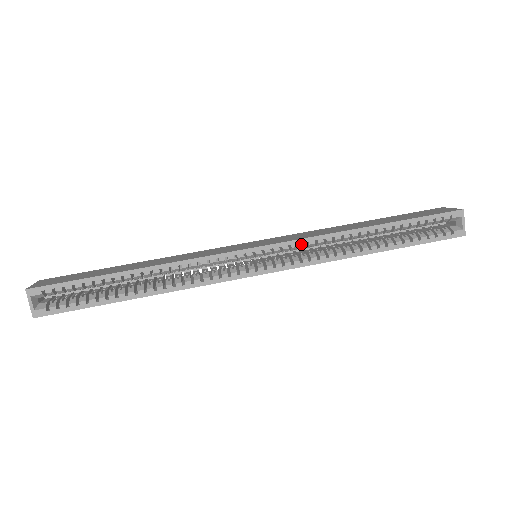
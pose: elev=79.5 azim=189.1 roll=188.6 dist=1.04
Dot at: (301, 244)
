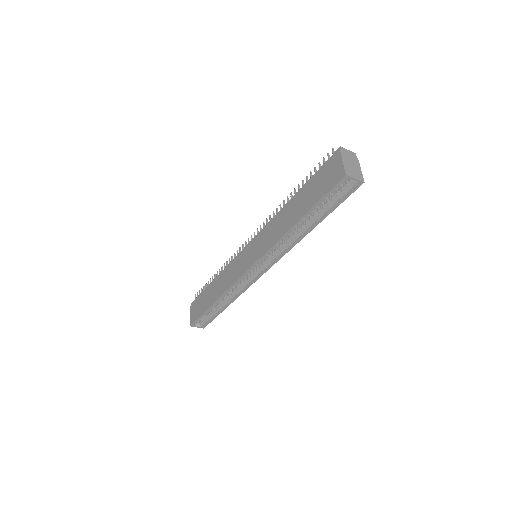
Dot at: (268, 254)
